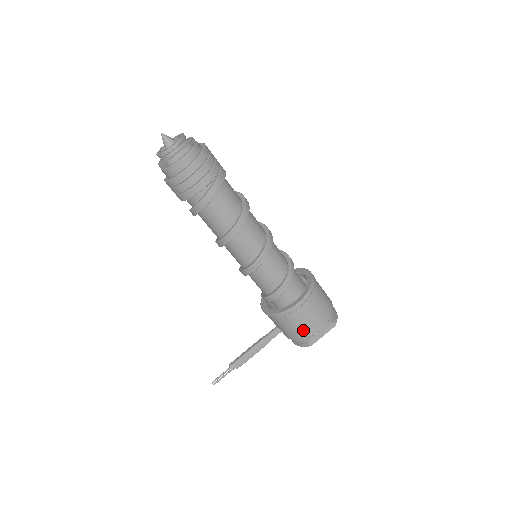
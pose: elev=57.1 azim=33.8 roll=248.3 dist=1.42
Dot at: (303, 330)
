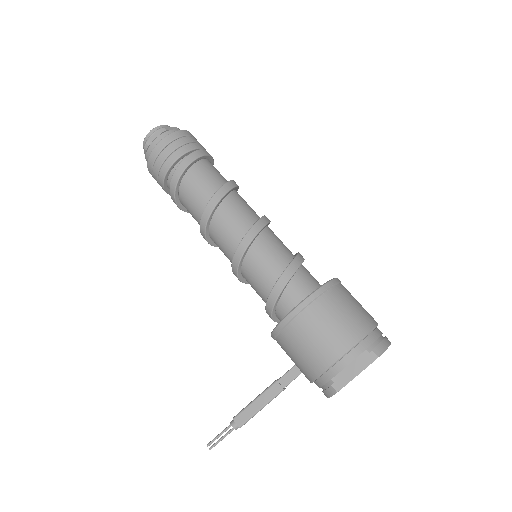
Dot at: (314, 355)
